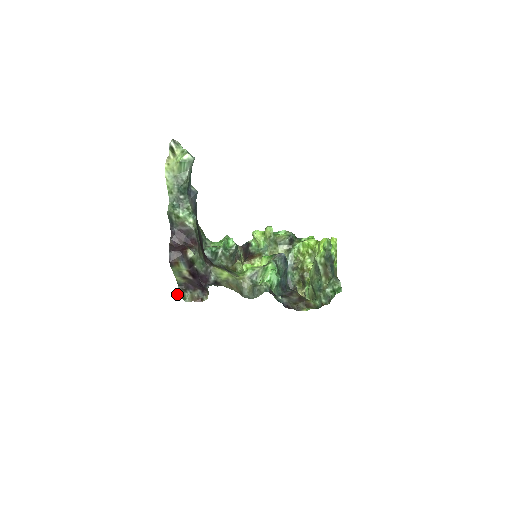
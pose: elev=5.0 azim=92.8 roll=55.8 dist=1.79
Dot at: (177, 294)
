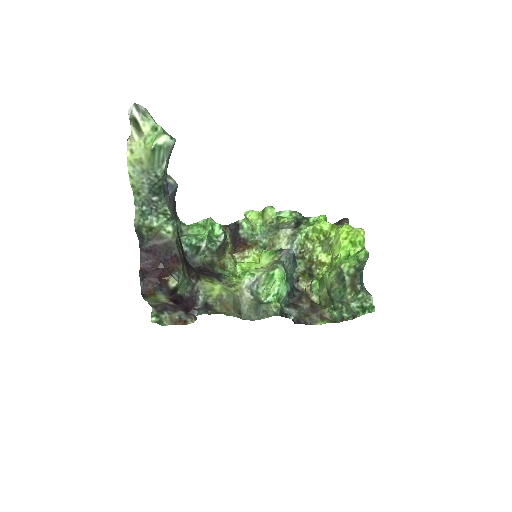
Dot at: (151, 320)
